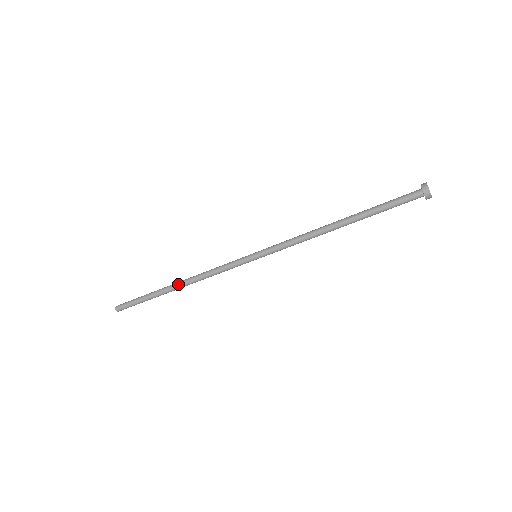
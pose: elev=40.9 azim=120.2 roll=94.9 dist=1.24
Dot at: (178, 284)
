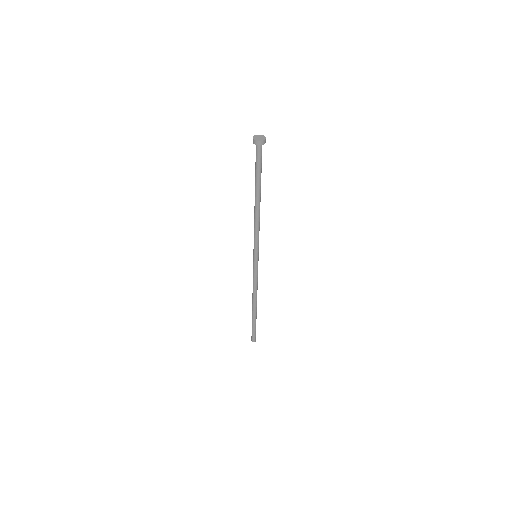
Dot at: (253, 305)
